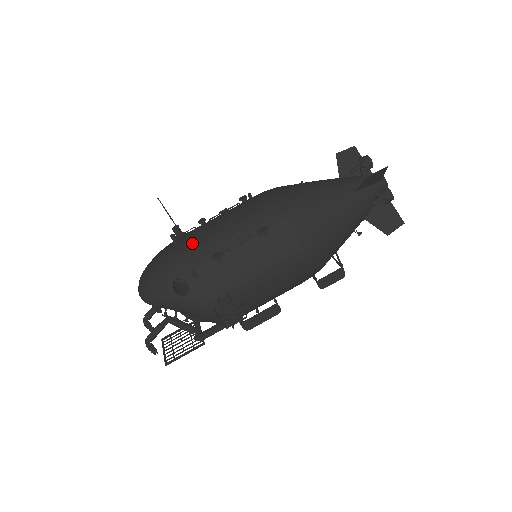
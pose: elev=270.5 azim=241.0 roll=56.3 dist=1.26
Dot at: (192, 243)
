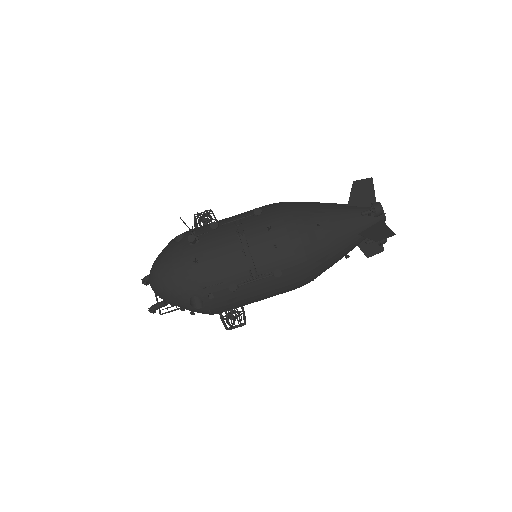
Dot at: (210, 267)
